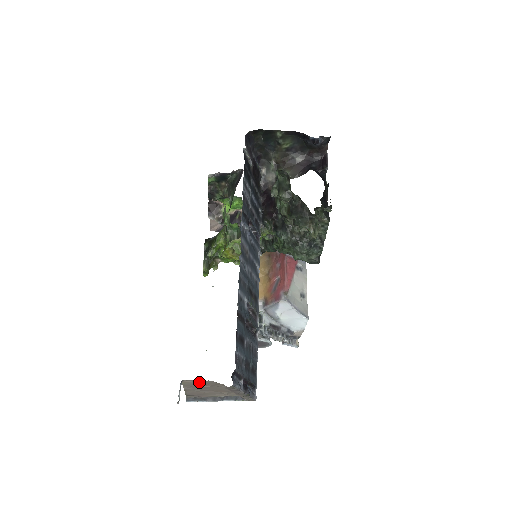
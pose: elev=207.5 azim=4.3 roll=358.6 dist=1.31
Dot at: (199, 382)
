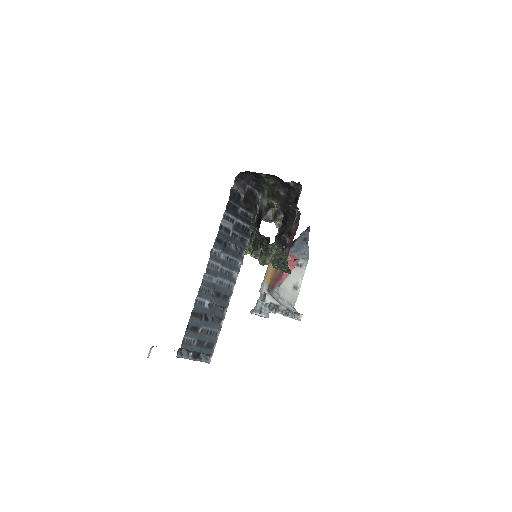
Dot at: occluded
